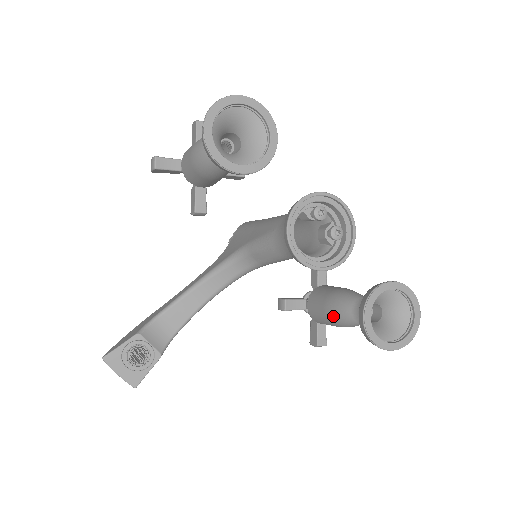
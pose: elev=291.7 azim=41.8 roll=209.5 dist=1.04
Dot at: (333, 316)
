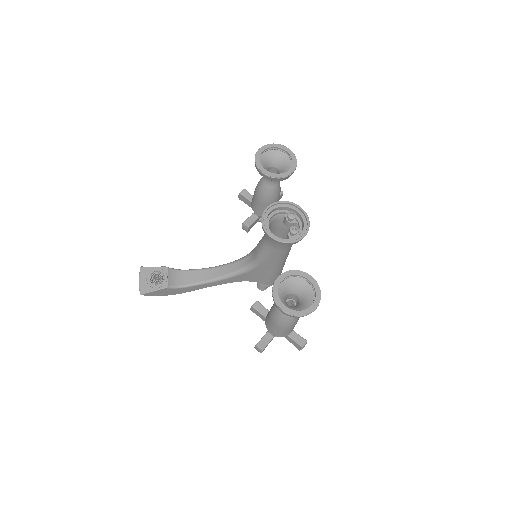
Dot at: (273, 307)
